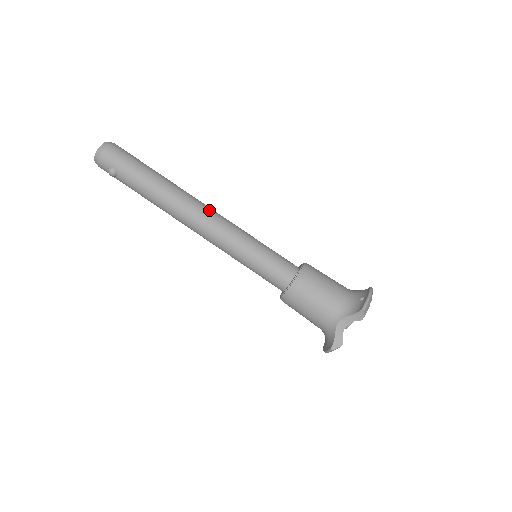
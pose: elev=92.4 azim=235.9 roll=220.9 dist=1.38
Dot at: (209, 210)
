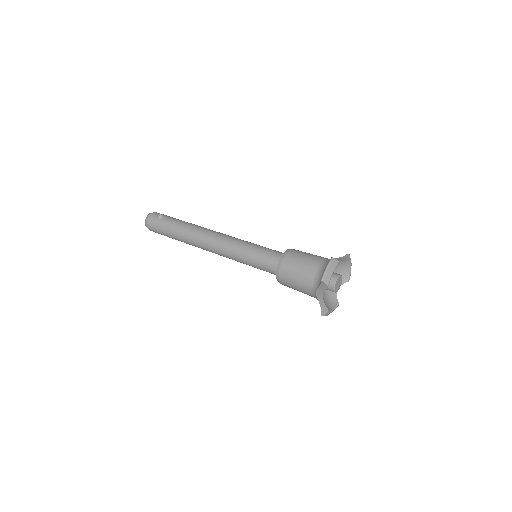
Dot at: occluded
